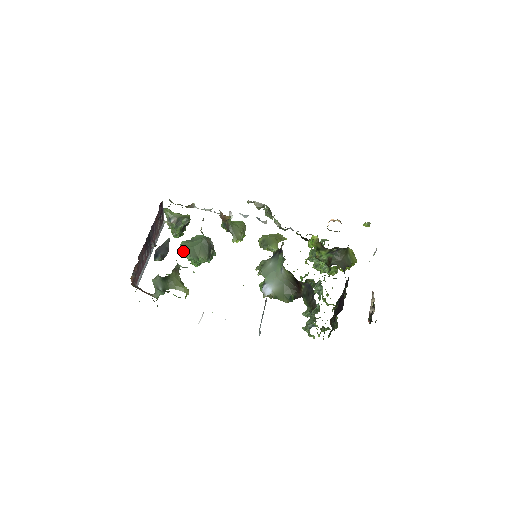
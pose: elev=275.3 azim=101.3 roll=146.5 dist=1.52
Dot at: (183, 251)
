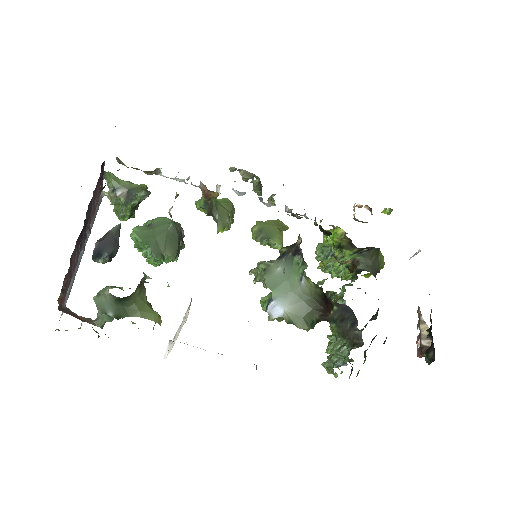
Dot at: (138, 244)
